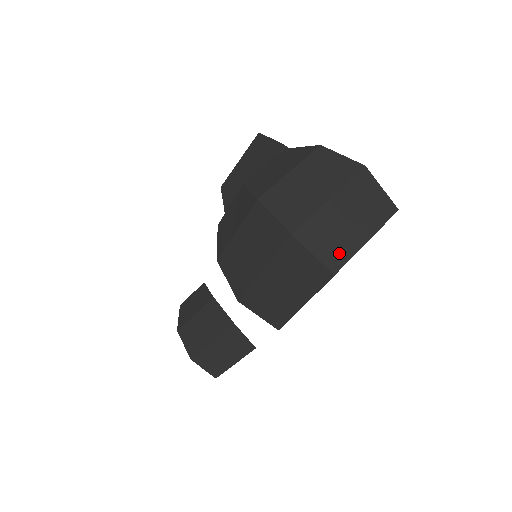
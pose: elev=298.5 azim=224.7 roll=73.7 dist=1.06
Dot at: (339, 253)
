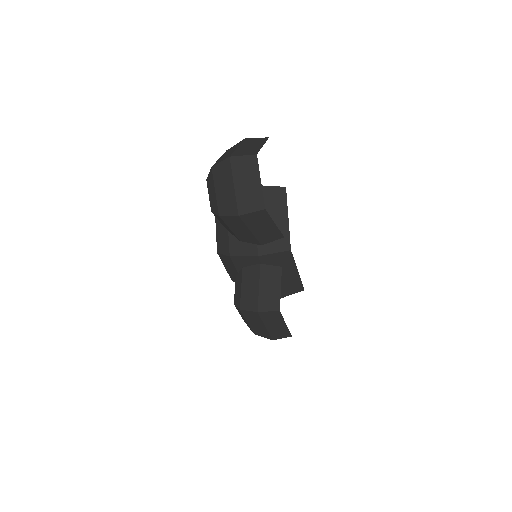
Dot at: (254, 151)
